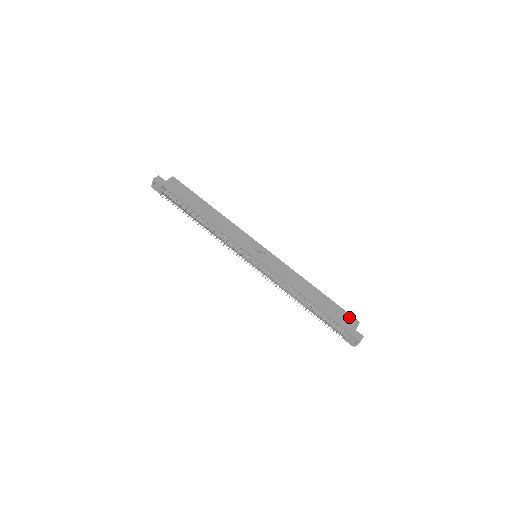
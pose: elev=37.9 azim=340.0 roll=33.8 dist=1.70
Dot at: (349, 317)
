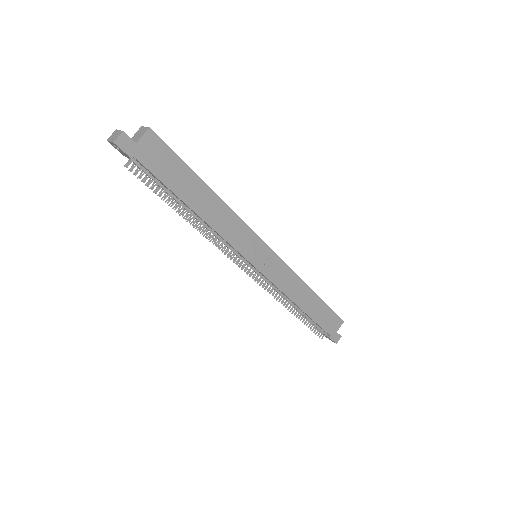
Dot at: (336, 319)
